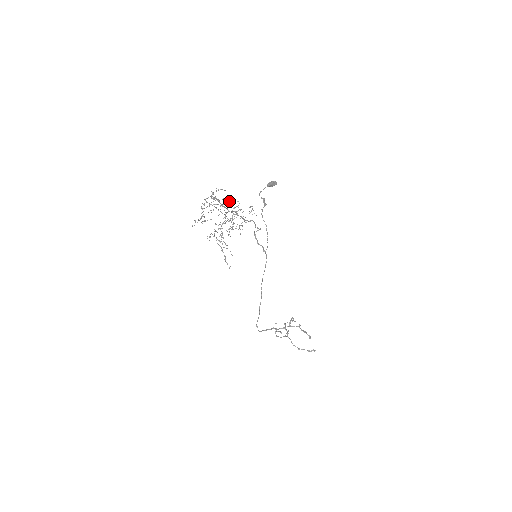
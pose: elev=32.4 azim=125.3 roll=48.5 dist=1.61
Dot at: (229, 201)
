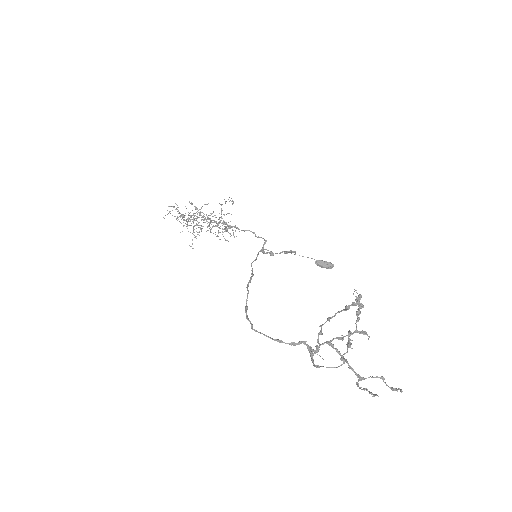
Dot at: occluded
